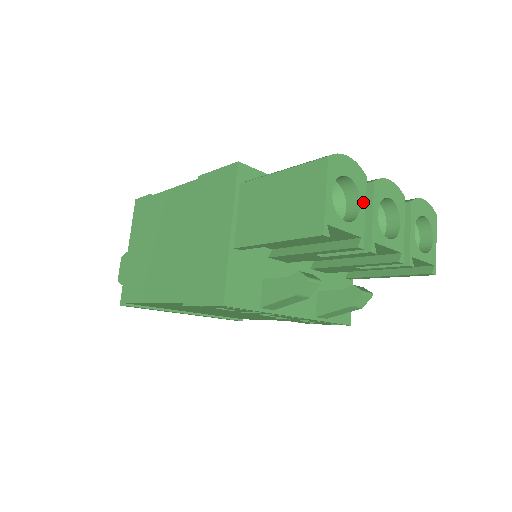
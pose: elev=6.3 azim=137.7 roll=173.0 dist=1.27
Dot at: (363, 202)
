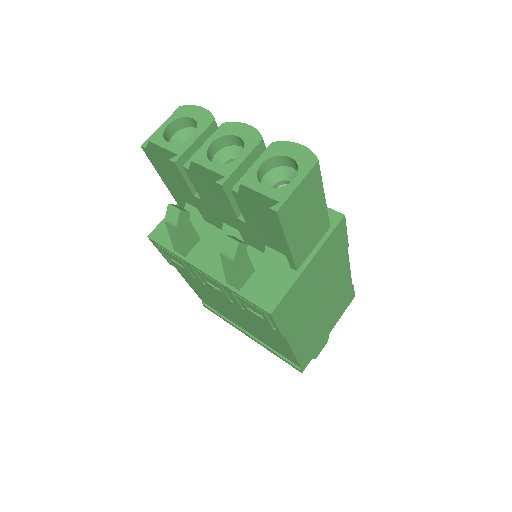
Dot at: (198, 134)
